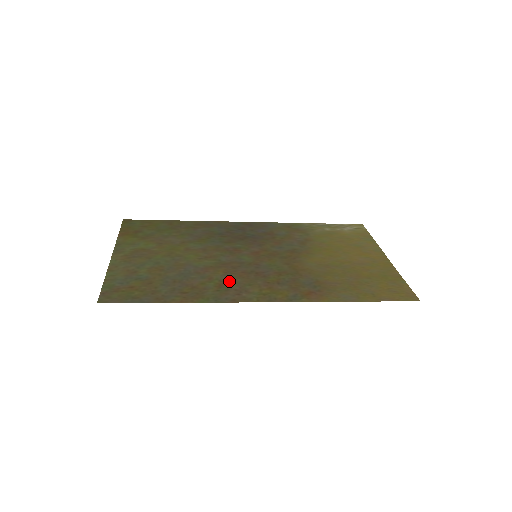
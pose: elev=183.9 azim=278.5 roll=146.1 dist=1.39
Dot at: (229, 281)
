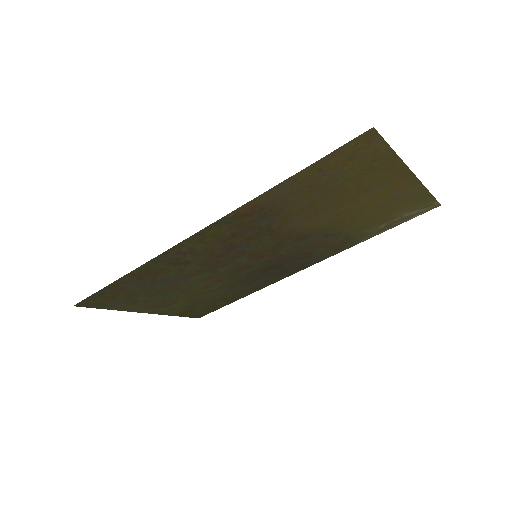
Dot at: (192, 261)
